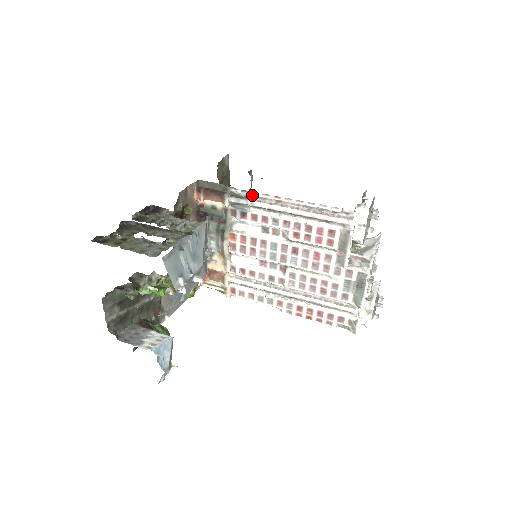
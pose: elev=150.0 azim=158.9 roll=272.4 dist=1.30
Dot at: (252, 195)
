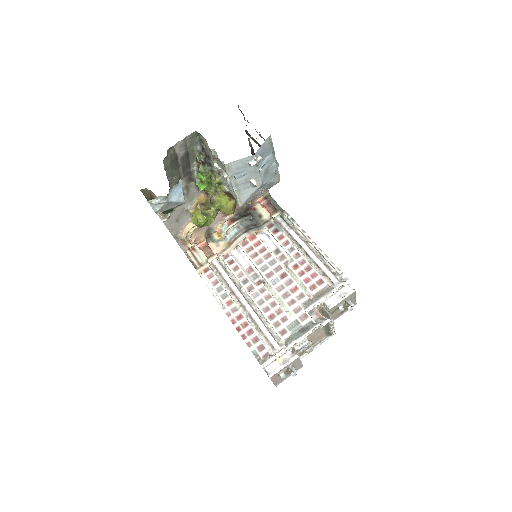
Dot at: (294, 226)
